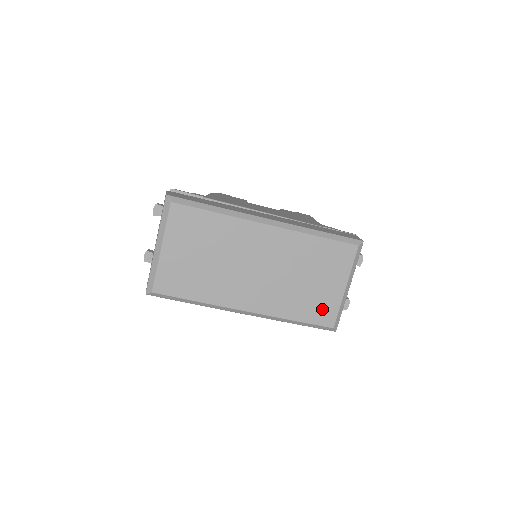
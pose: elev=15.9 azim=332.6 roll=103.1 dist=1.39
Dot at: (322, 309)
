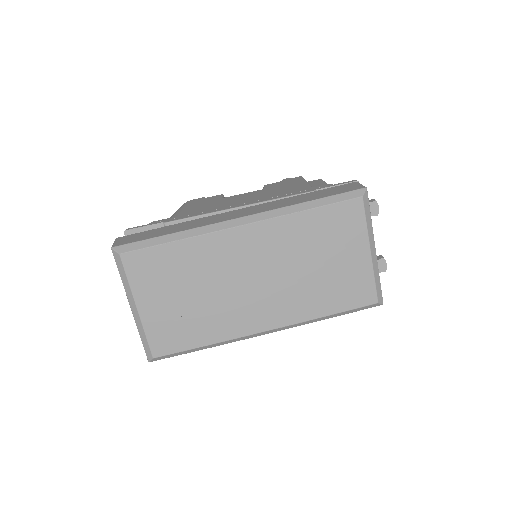
Dot at: (354, 288)
